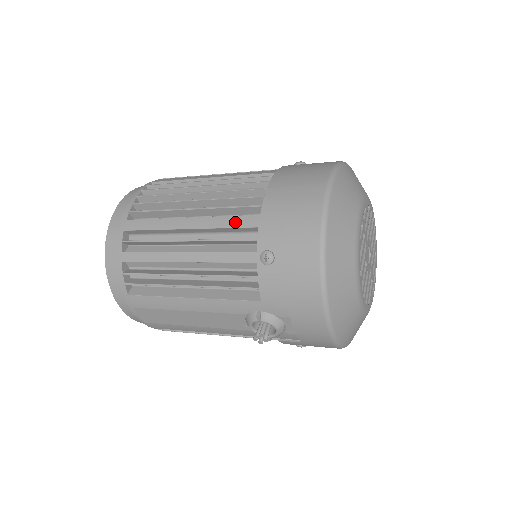
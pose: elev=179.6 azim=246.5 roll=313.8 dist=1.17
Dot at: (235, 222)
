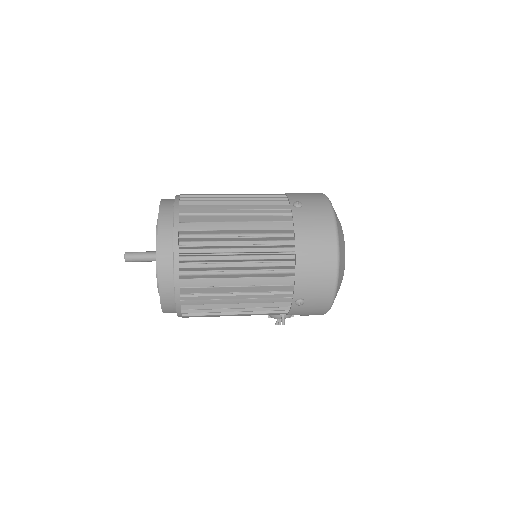
Dot at: (276, 281)
